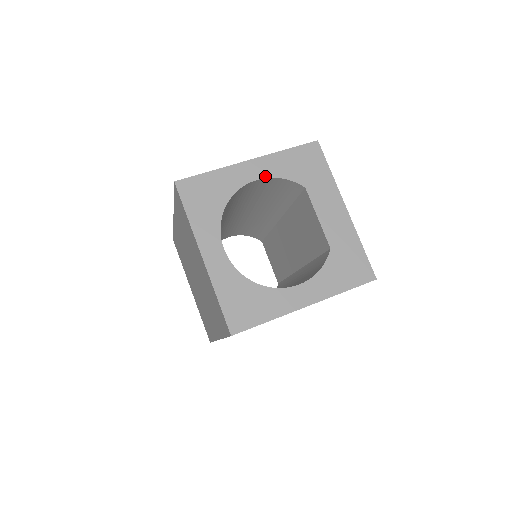
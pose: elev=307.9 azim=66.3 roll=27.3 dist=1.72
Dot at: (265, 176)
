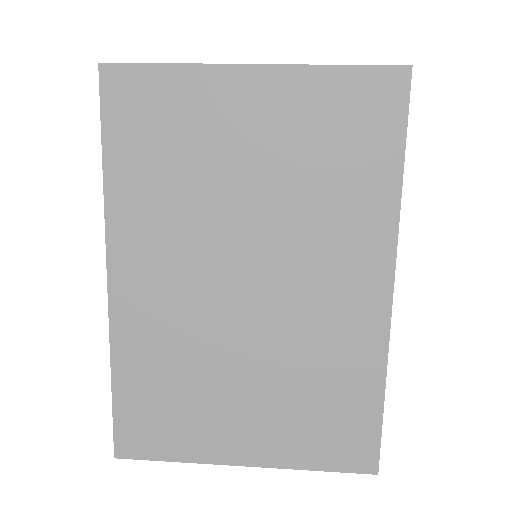
Dot at: occluded
